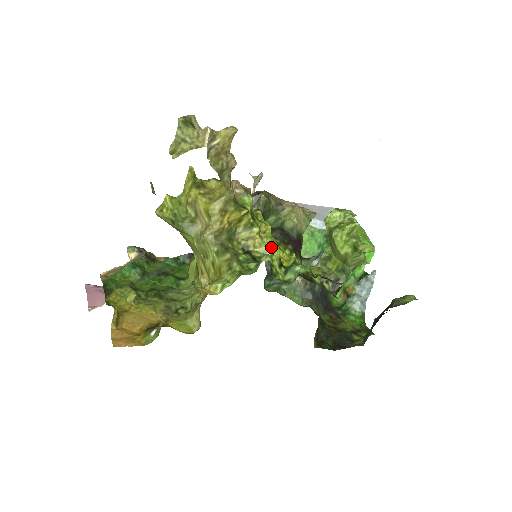
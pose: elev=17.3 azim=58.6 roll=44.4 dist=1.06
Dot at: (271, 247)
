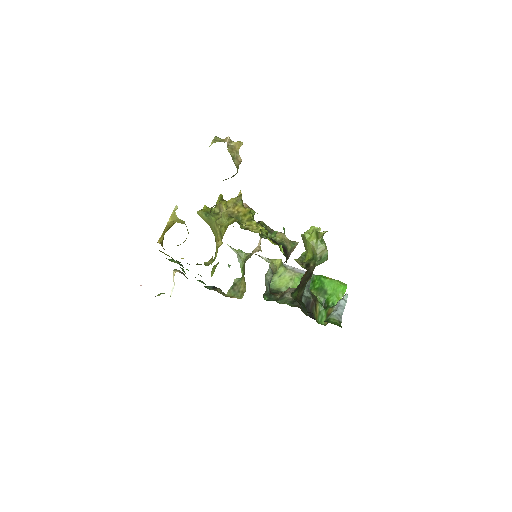
Dot at: occluded
